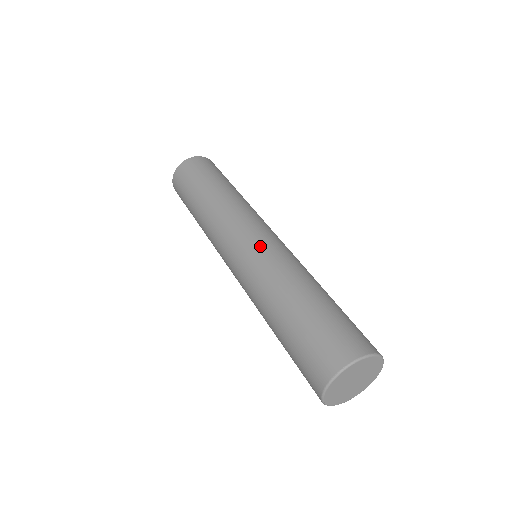
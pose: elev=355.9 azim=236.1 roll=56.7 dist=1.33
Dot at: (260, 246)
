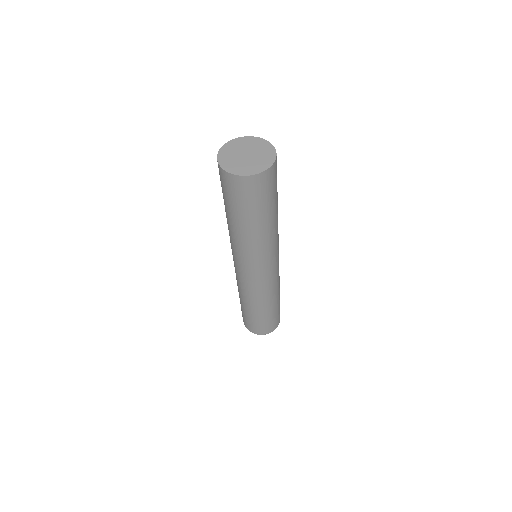
Dot at: (276, 274)
